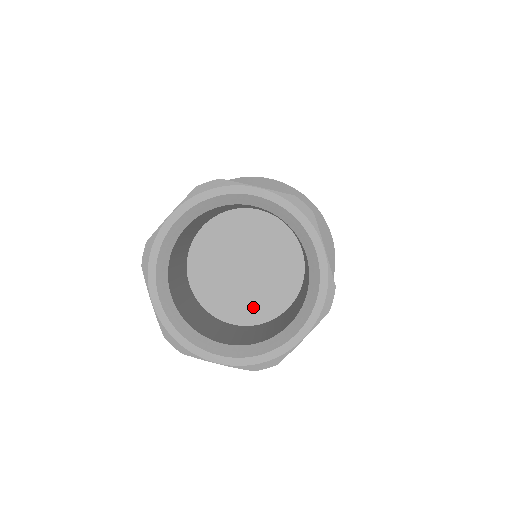
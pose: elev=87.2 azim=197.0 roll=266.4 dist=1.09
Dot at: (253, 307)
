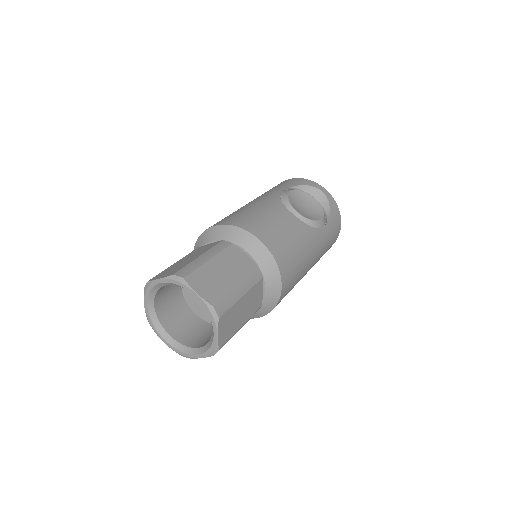
Dot at: occluded
